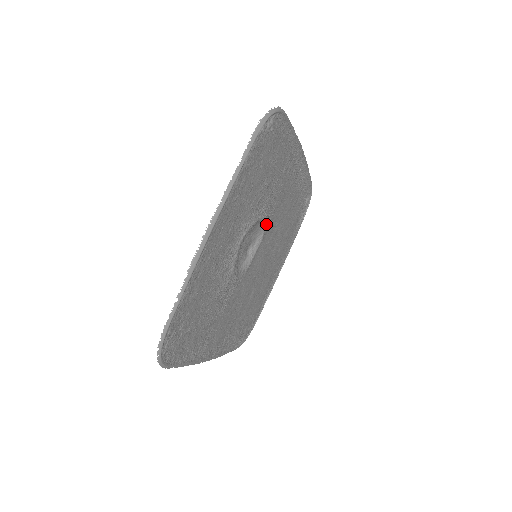
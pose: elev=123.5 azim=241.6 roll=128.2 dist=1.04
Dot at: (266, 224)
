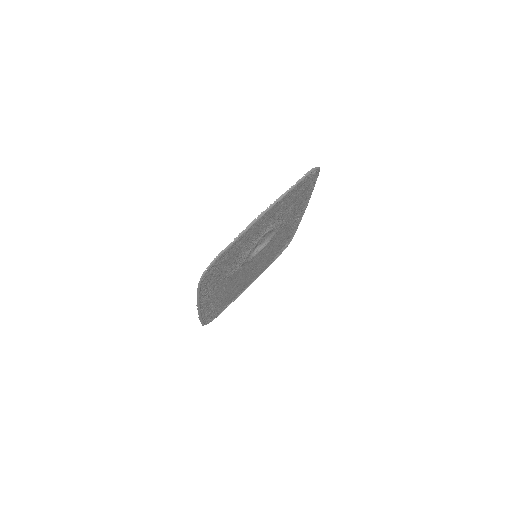
Dot at: occluded
